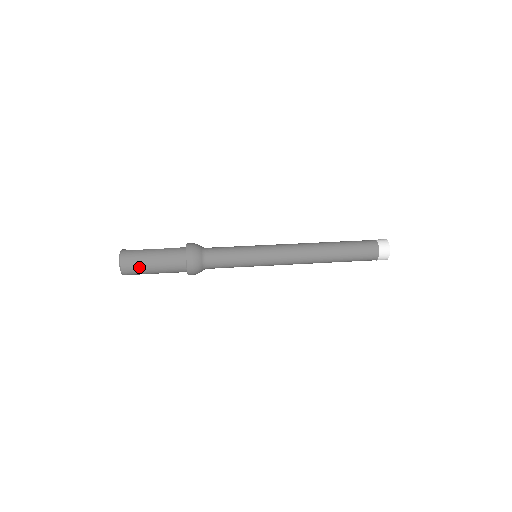
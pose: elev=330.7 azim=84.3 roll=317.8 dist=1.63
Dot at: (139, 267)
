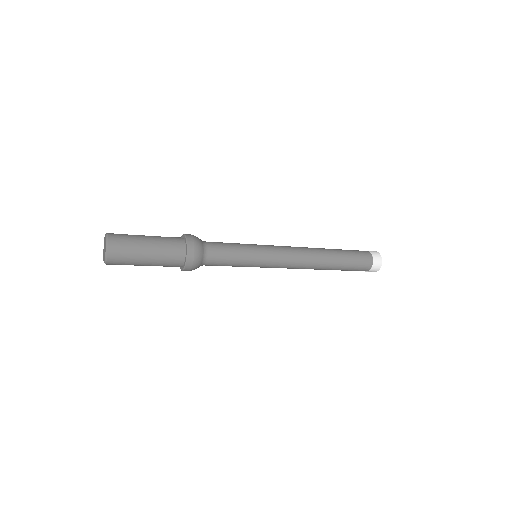
Dot at: (130, 253)
